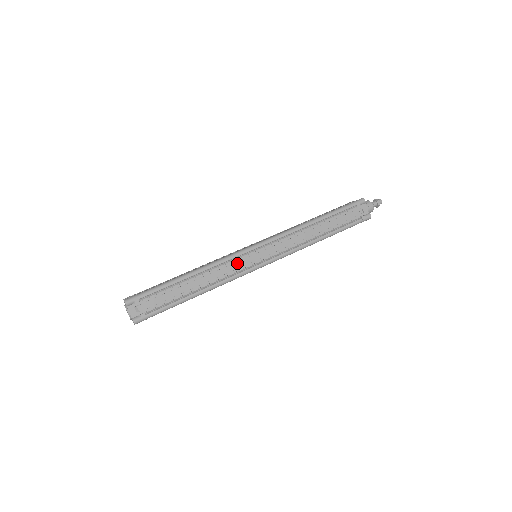
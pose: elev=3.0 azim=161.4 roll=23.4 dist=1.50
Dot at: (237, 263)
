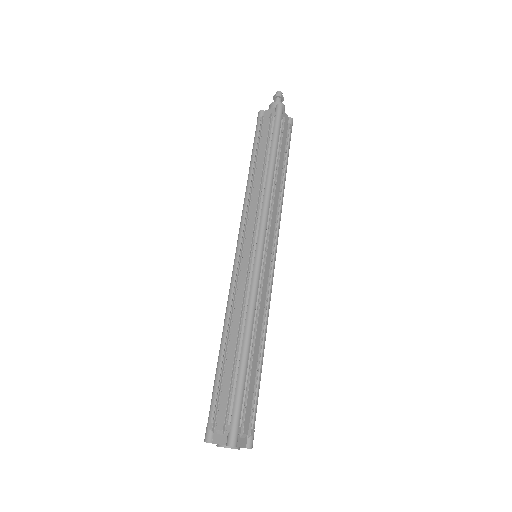
Dot at: (263, 284)
